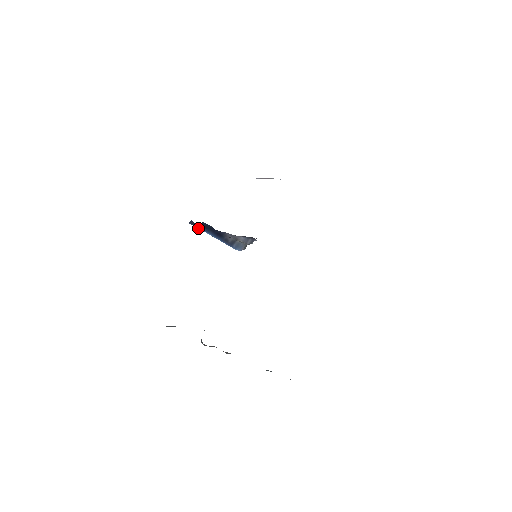
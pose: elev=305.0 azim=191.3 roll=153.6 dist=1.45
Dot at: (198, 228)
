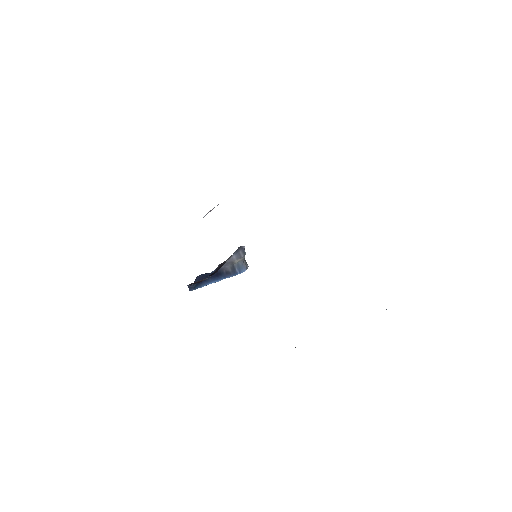
Dot at: (200, 287)
